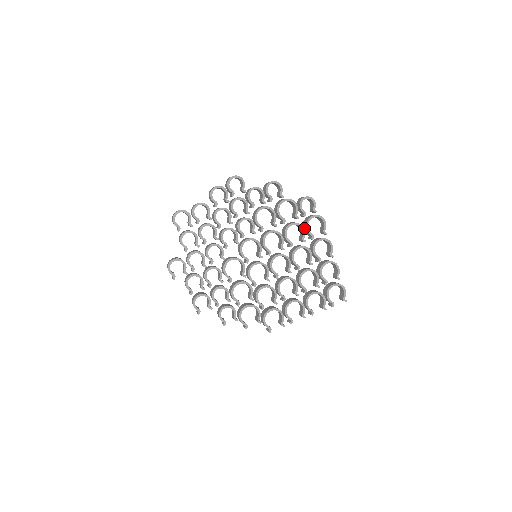
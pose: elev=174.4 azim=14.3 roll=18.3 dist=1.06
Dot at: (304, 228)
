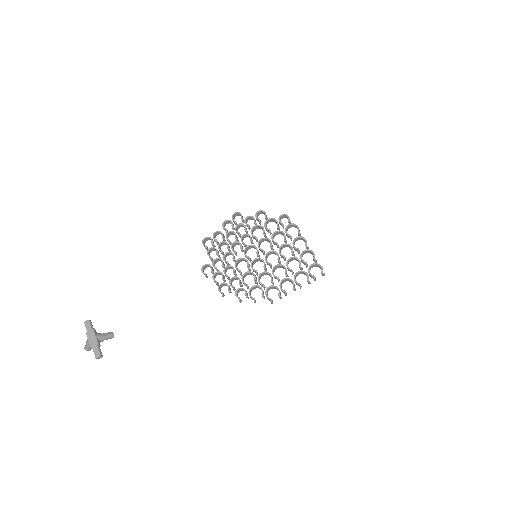
Dot at: (286, 234)
